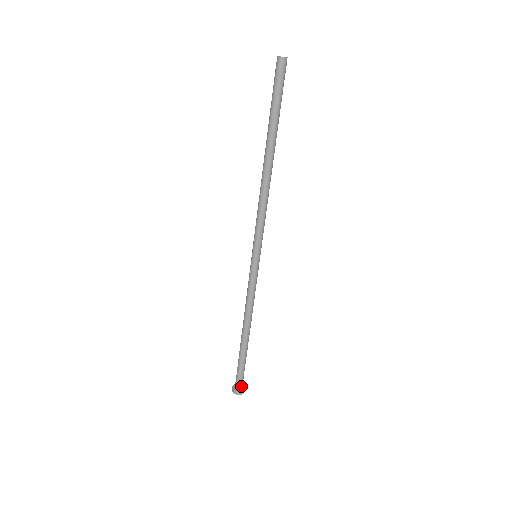
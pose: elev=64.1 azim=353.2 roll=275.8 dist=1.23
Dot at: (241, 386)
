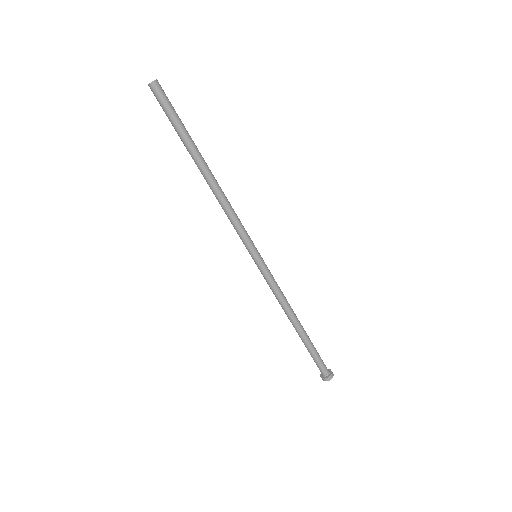
Dot at: (327, 370)
